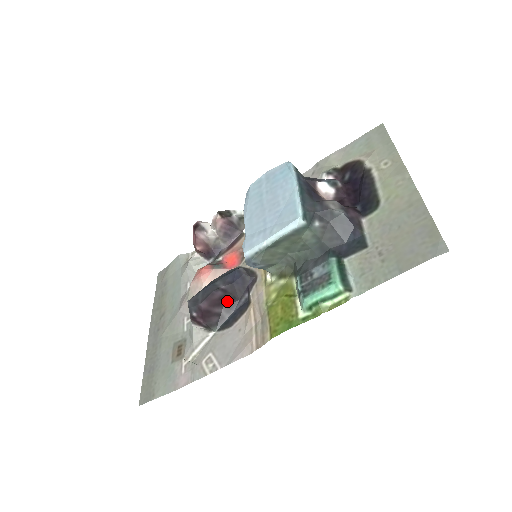
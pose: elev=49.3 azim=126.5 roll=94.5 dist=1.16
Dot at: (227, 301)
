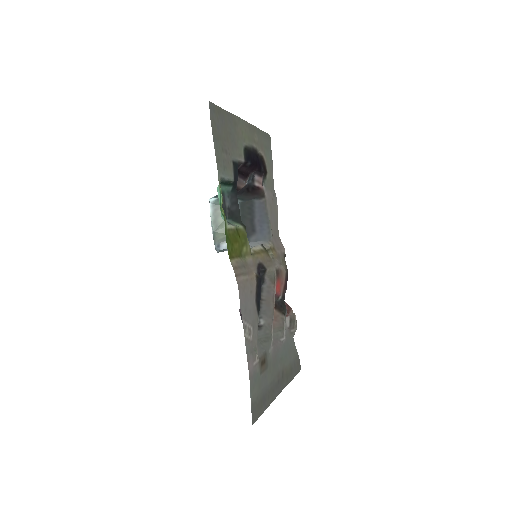
Dot at: occluded
